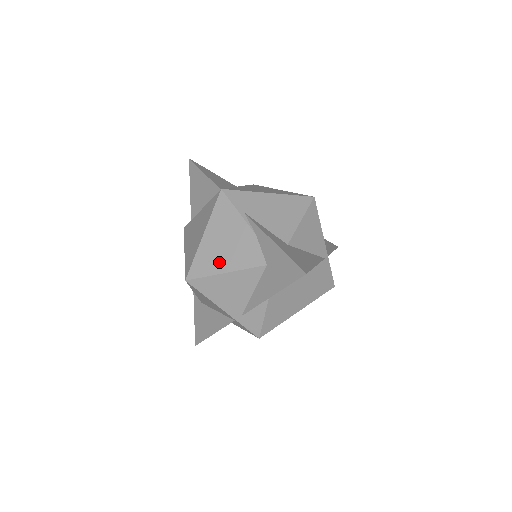
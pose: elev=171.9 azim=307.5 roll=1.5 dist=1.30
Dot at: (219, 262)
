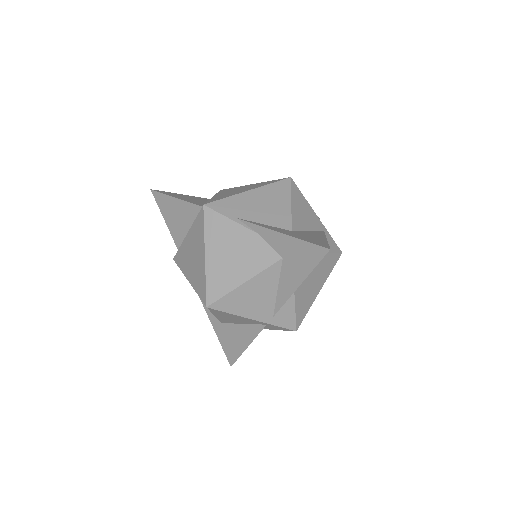
Dot at: (233, 275)
